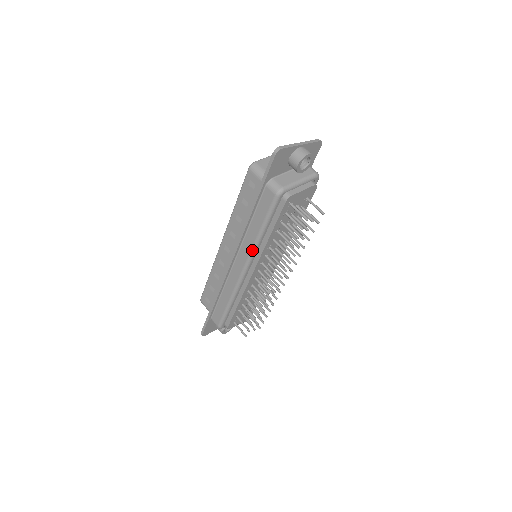
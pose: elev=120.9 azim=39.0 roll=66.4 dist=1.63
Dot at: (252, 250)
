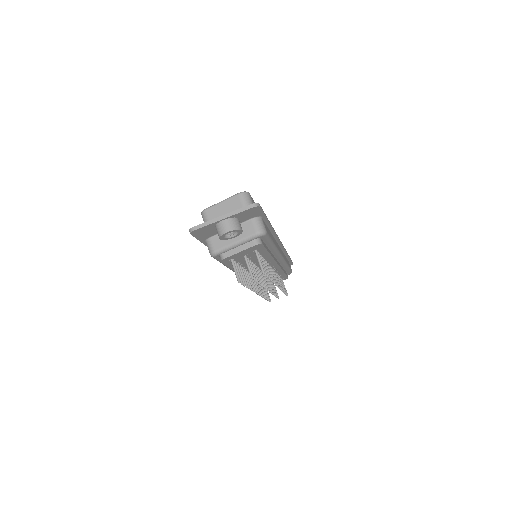
Dot at: occluded
